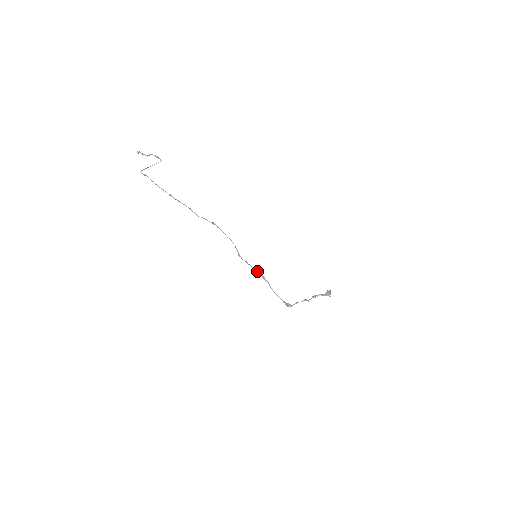
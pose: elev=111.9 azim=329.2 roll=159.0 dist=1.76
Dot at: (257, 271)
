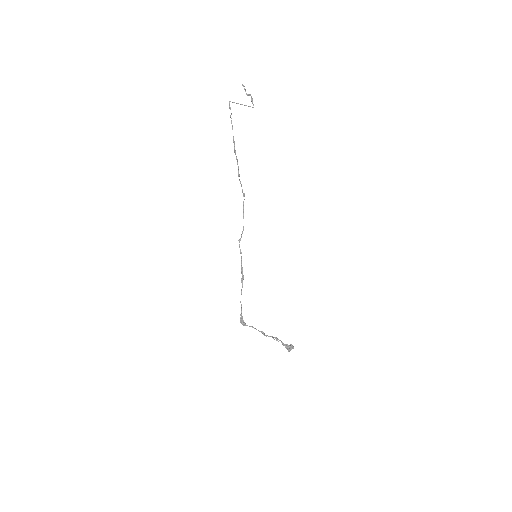
Dot at: occluded
